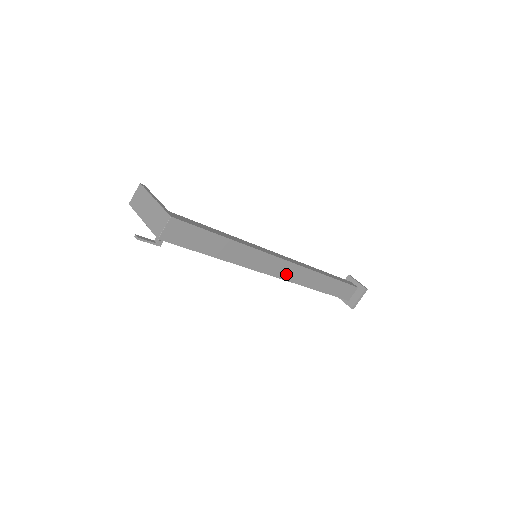
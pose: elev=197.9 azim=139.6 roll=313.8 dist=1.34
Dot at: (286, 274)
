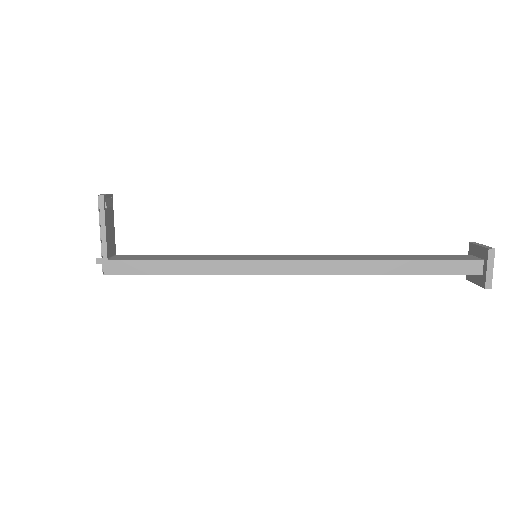
Dot at: occluded
